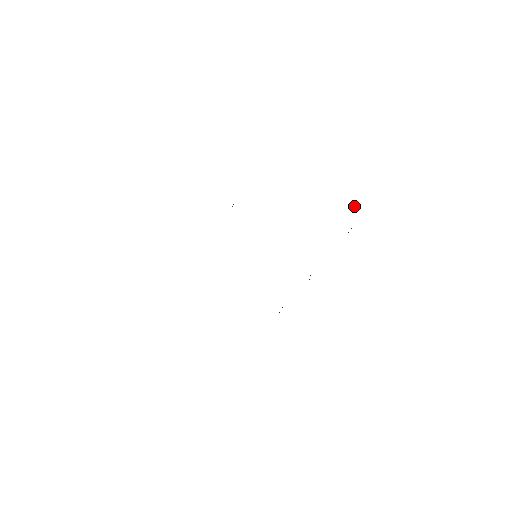
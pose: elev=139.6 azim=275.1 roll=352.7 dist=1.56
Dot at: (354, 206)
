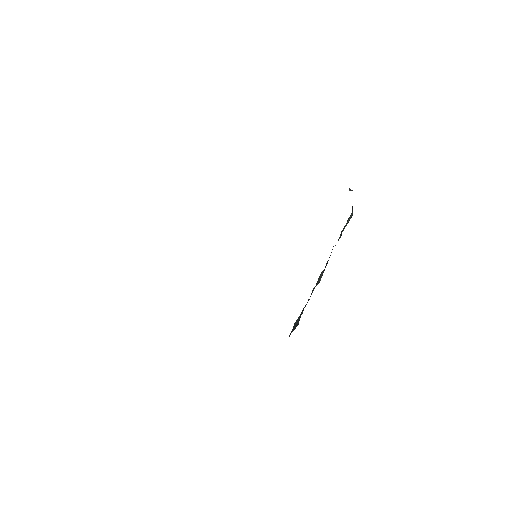
Dot at: (350, 189)
